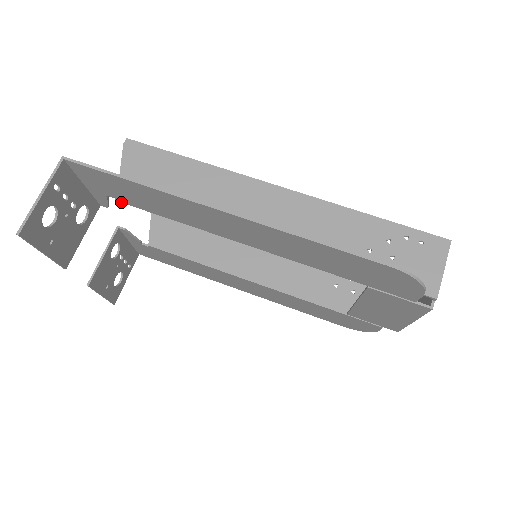
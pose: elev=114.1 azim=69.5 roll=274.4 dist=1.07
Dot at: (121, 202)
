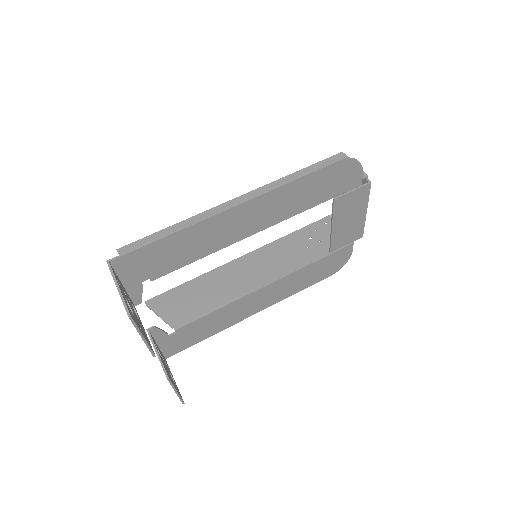
Dot at: (155, 279)
